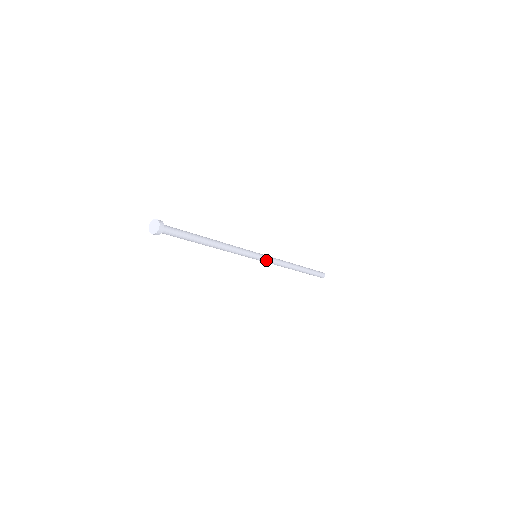
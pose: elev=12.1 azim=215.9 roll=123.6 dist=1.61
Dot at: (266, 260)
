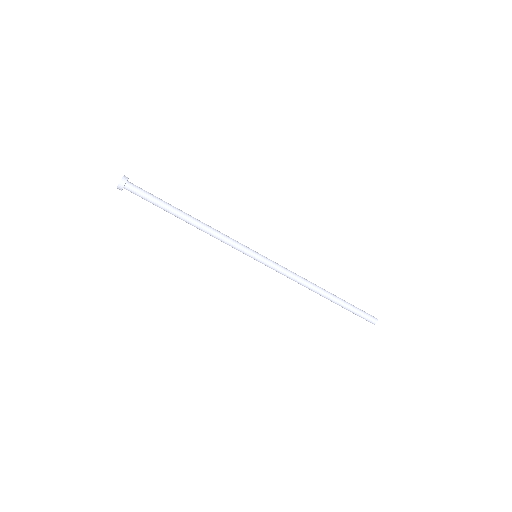
Dot at: (270, 264)
